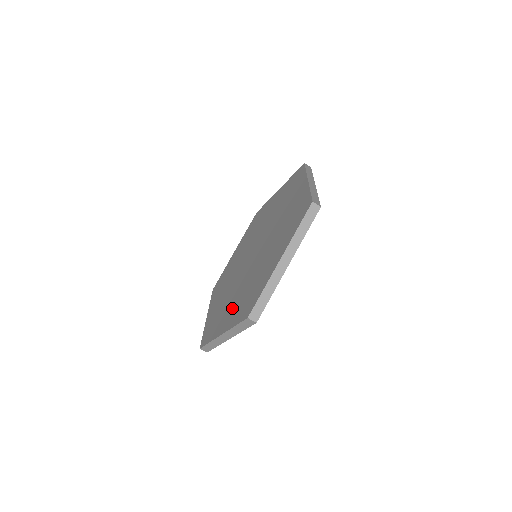
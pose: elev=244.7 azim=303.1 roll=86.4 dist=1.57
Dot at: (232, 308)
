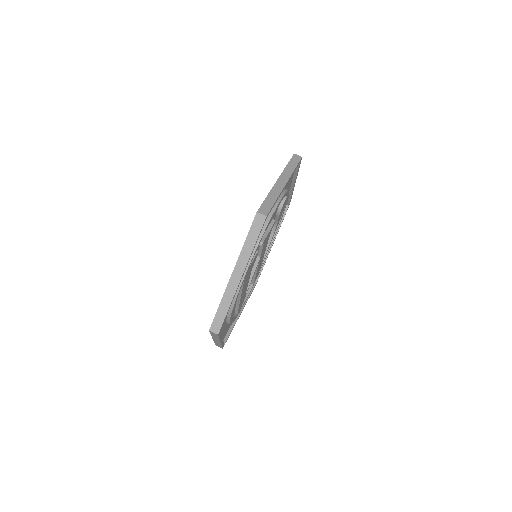
Dot at: occluded
